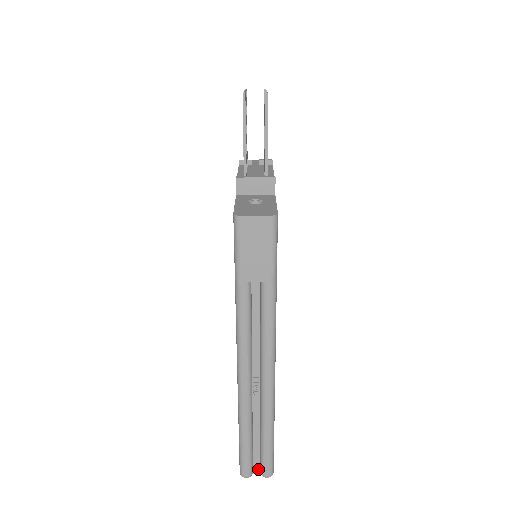
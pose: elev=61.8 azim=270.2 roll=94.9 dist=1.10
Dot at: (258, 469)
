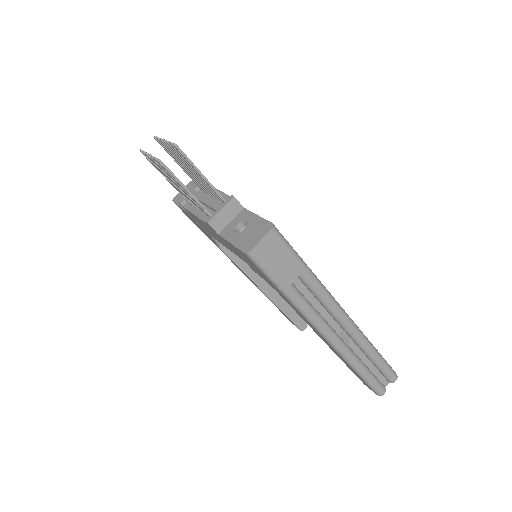
Dot at: (386, 382)
